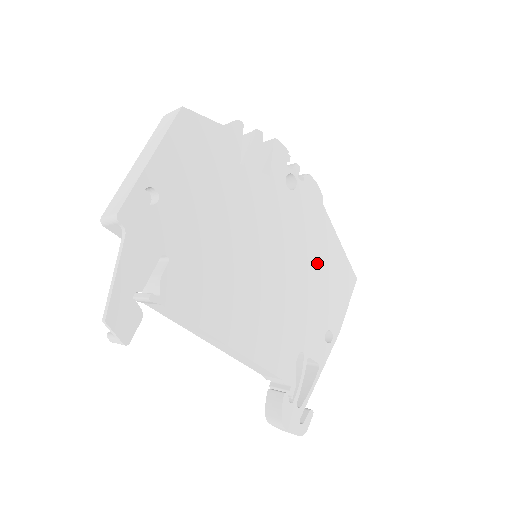
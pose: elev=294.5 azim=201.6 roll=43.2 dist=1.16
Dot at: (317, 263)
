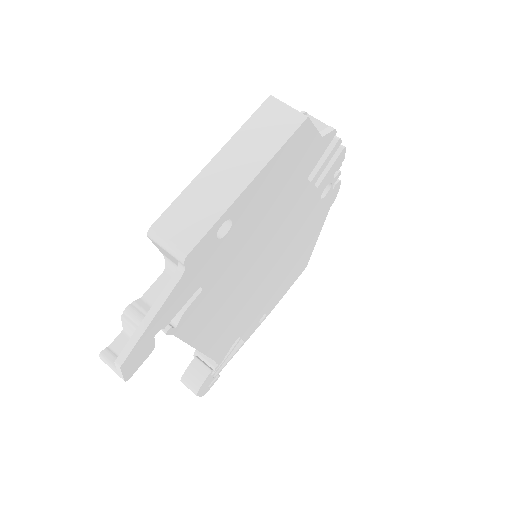
Dot at: (293, 261)
